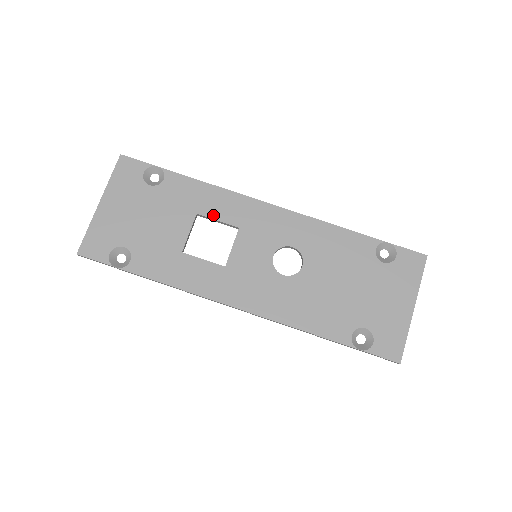
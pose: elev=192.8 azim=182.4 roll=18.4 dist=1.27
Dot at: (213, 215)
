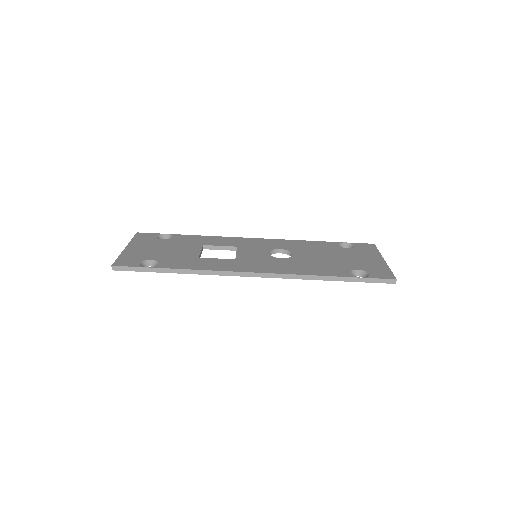
Dot at: (215, 244)
